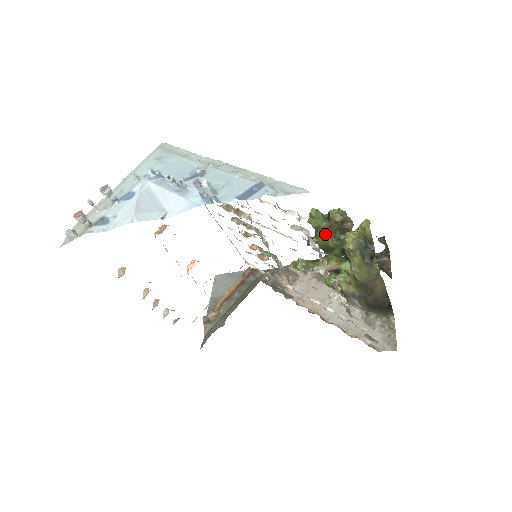
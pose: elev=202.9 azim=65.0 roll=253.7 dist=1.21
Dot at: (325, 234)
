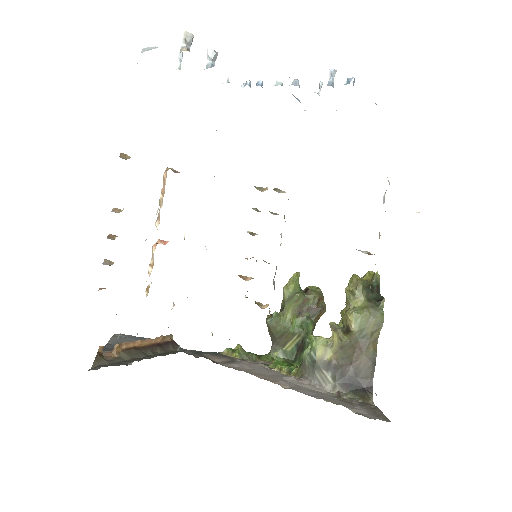
Dot at: (294, 310)
